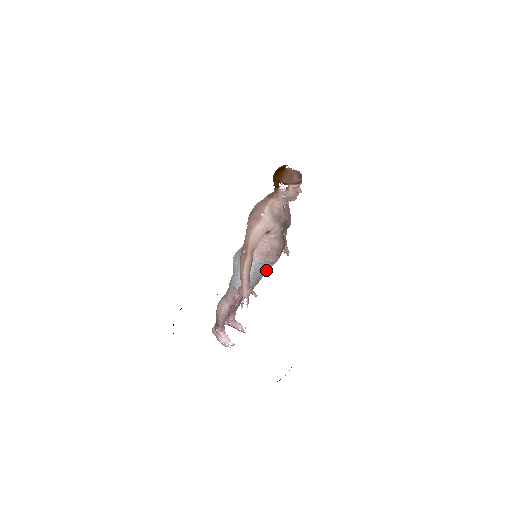
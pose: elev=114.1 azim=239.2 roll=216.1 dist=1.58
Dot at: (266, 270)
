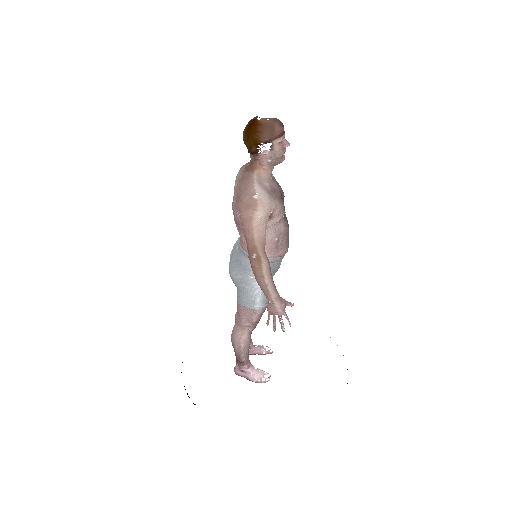
Dot at: (279, 267)
